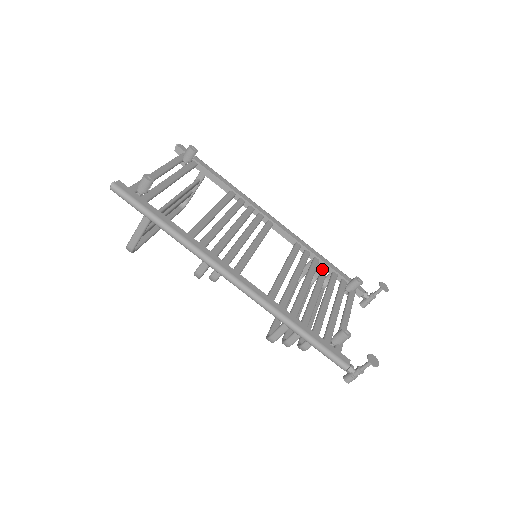
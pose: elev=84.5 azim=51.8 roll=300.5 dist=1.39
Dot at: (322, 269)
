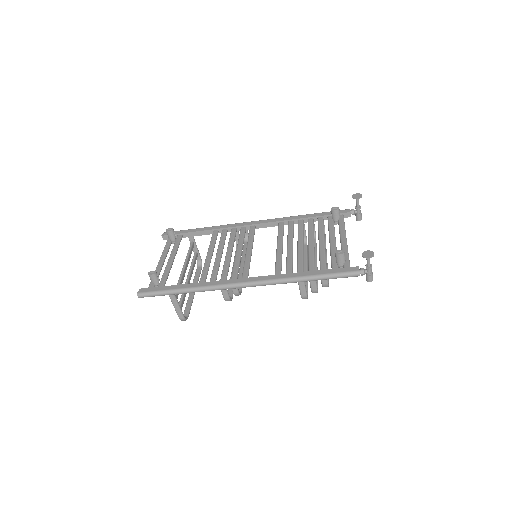
Dot at: (308, 224)
